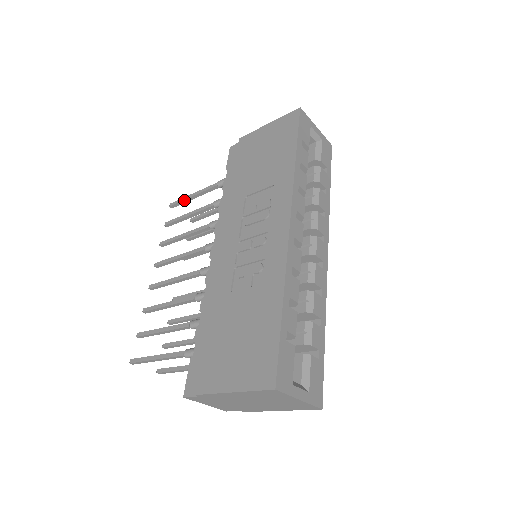
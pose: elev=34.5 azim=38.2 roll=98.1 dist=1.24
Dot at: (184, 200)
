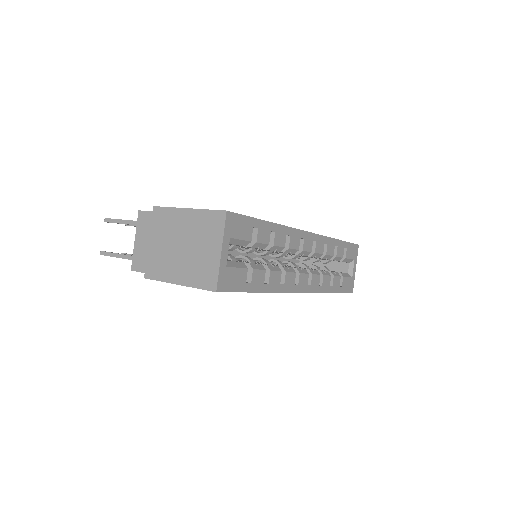
Dot at: occluded
